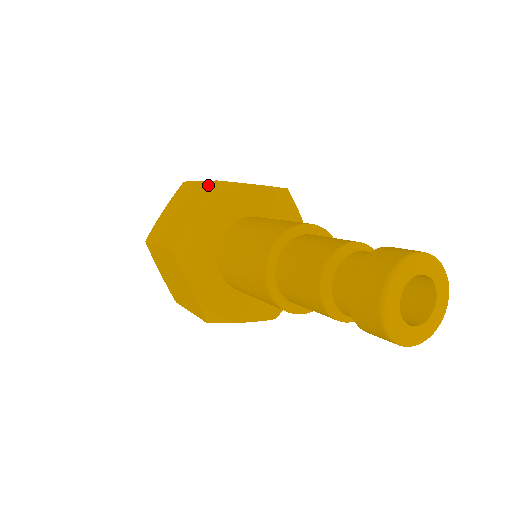
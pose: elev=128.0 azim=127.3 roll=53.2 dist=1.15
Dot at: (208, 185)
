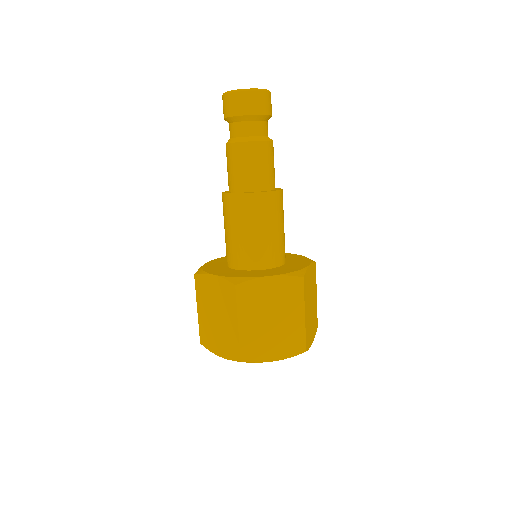
Dot at: occluded
